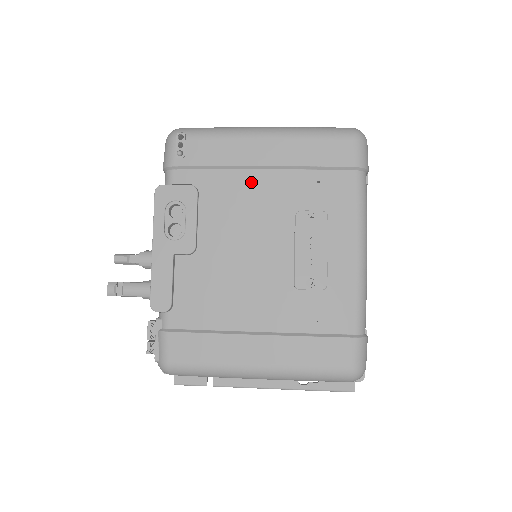
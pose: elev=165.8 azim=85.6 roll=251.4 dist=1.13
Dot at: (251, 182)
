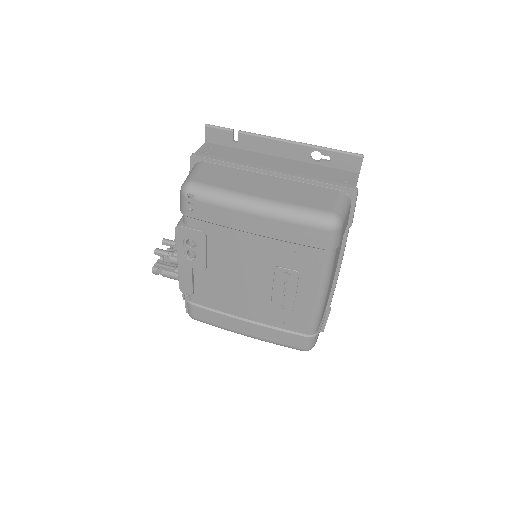
Dot at: (244, 240)
